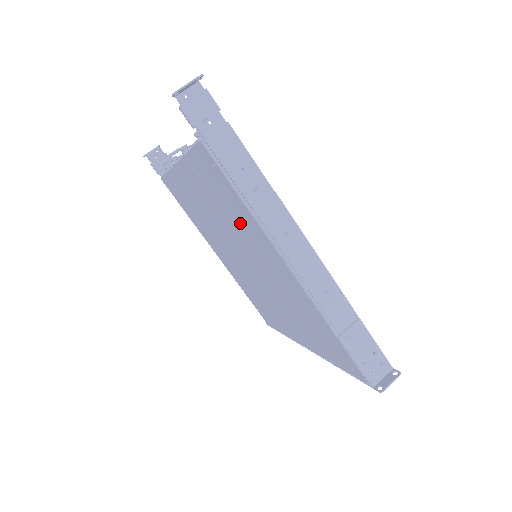
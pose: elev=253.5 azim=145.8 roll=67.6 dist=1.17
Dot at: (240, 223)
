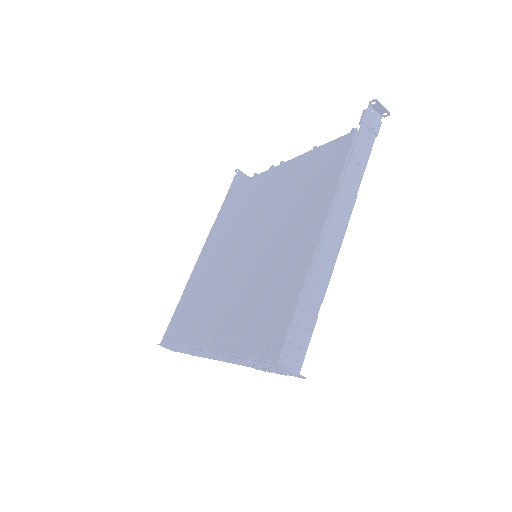
Dot at: (306, 199)
